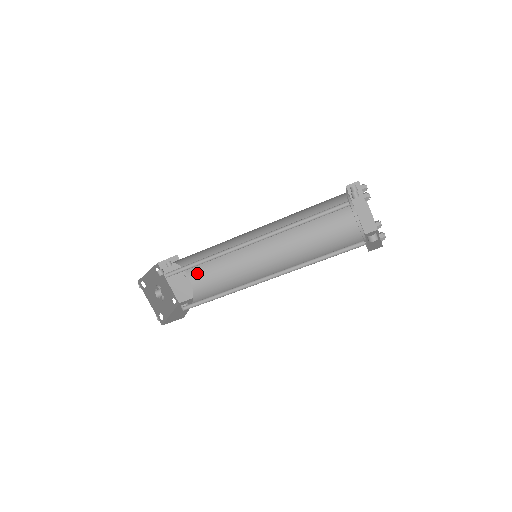
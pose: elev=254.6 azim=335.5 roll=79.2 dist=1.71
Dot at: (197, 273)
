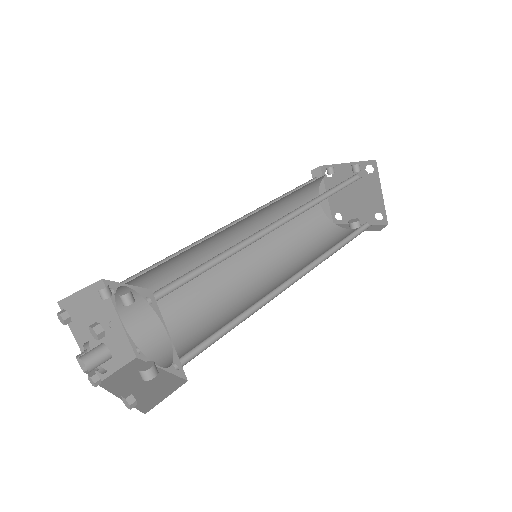
Dot at: (138, 311)
